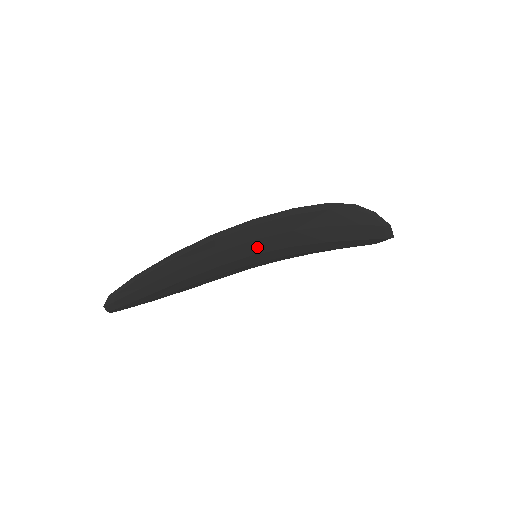
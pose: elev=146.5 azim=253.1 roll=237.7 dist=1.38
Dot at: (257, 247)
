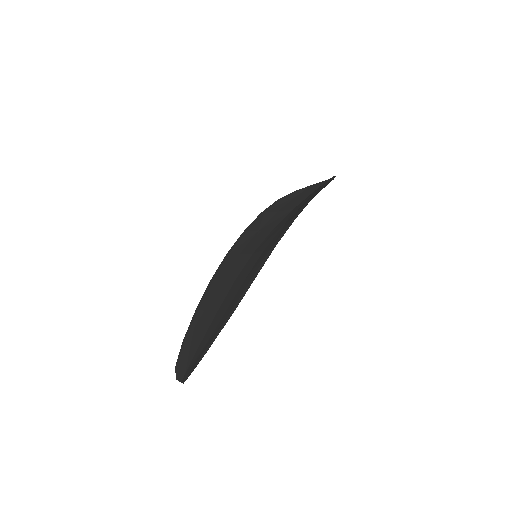
Dot at: occluded
